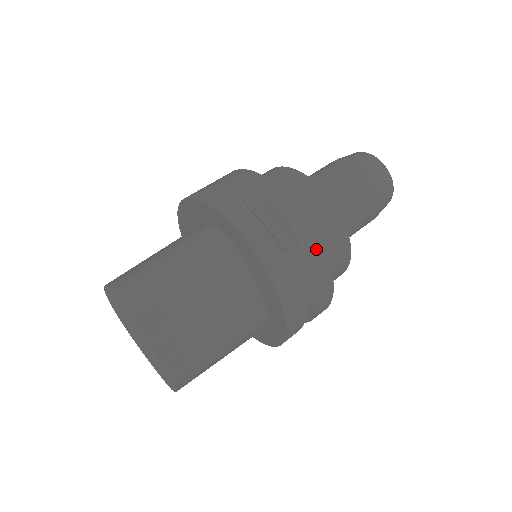
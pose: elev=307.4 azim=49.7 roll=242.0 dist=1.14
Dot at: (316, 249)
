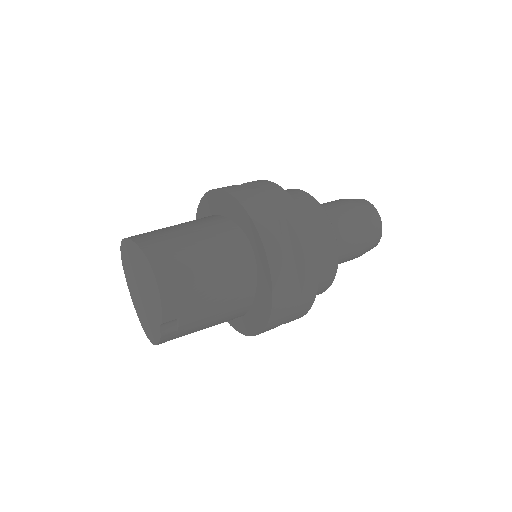
Dot at: (312, 291)
